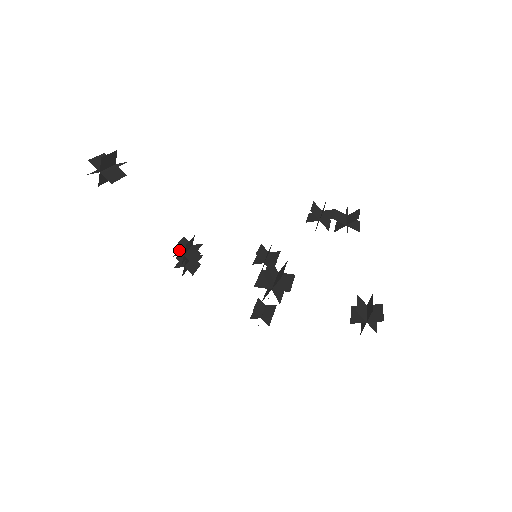
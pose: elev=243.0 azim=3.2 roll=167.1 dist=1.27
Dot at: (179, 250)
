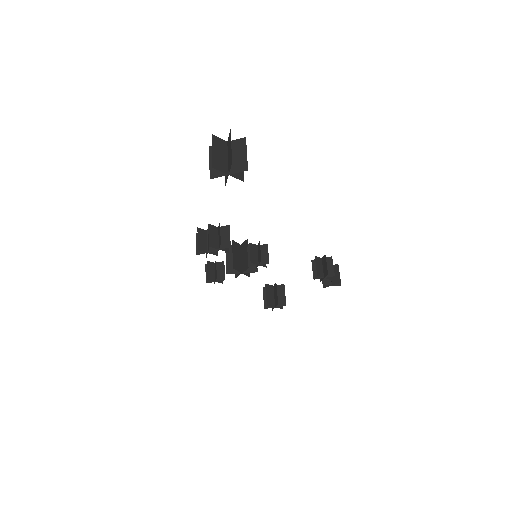
Dot at: (220, 246)
